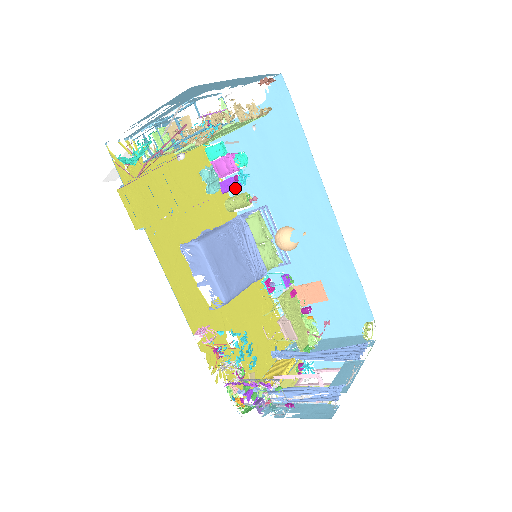
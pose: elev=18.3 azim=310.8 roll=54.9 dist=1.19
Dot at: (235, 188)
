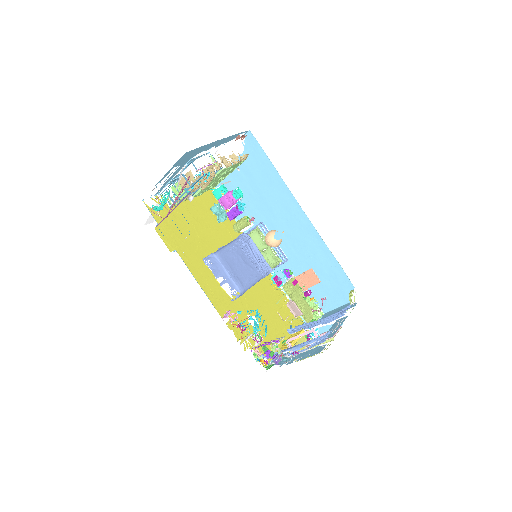
Dot at: (237, 214)
